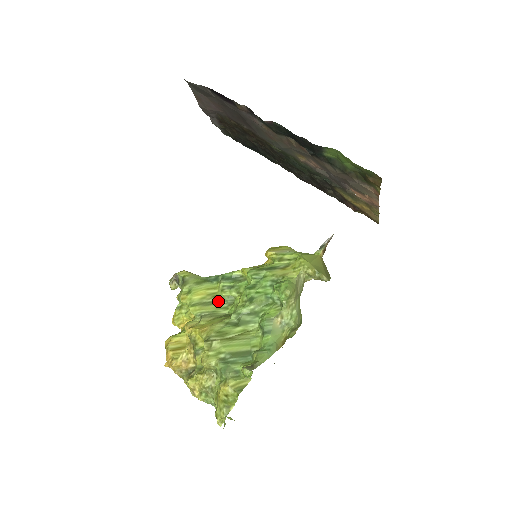
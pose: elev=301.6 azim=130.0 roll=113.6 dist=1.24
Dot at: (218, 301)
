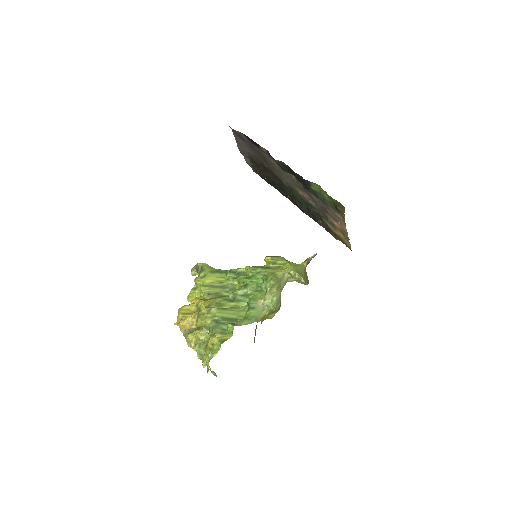
Dot at: (223, 286)
